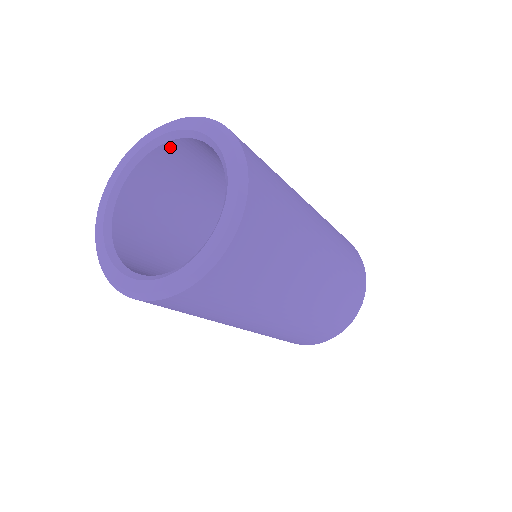
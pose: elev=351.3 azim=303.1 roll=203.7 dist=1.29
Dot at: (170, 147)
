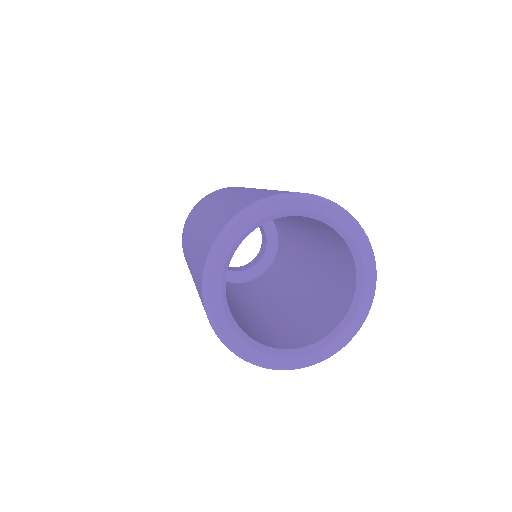
Dot at: occluded
